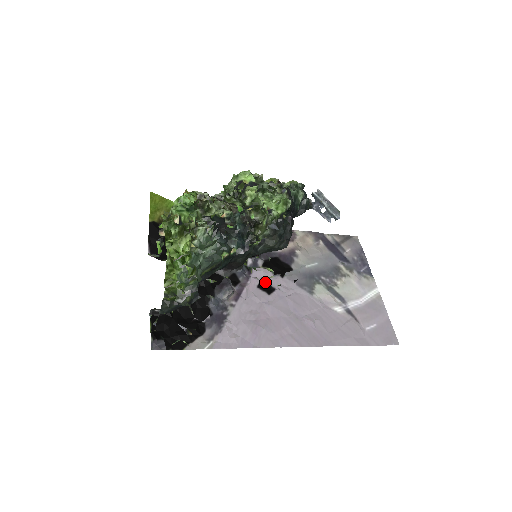
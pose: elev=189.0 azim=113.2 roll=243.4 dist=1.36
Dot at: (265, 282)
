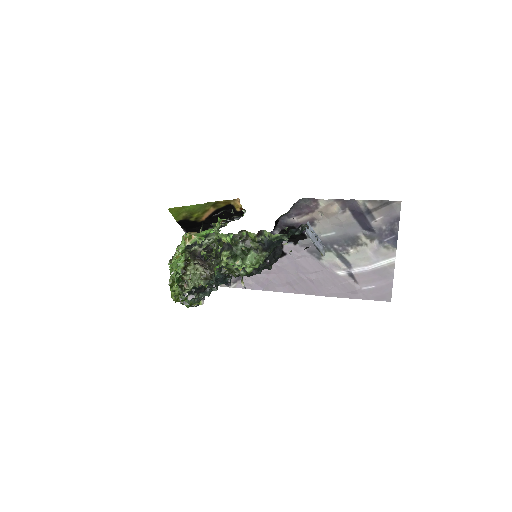
Dot at: occluded
